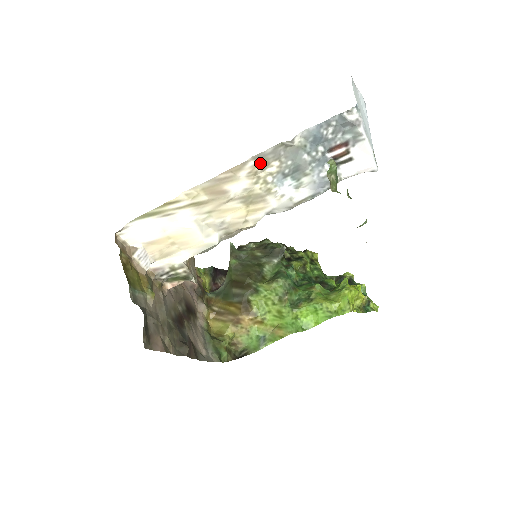
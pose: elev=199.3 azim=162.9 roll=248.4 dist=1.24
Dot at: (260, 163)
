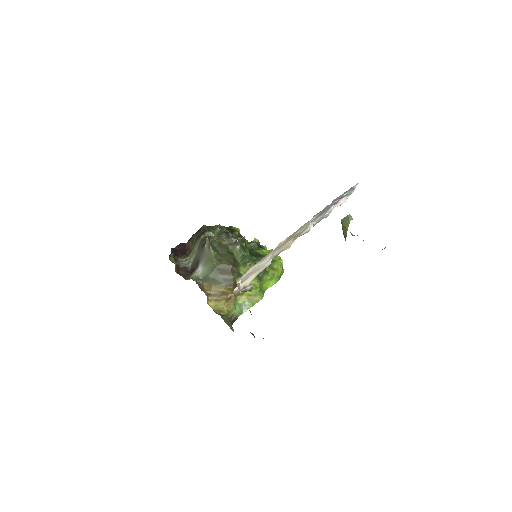
Dot at: occluded
